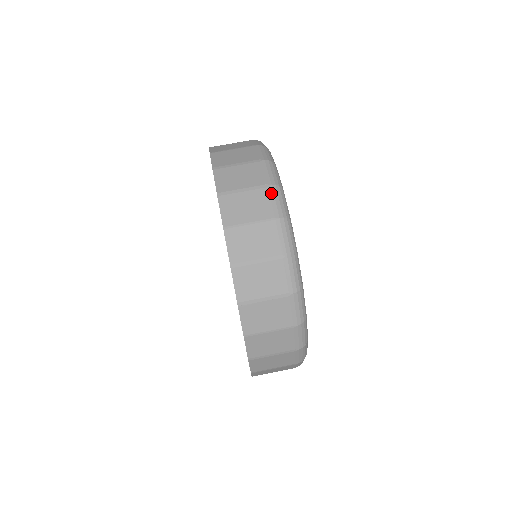
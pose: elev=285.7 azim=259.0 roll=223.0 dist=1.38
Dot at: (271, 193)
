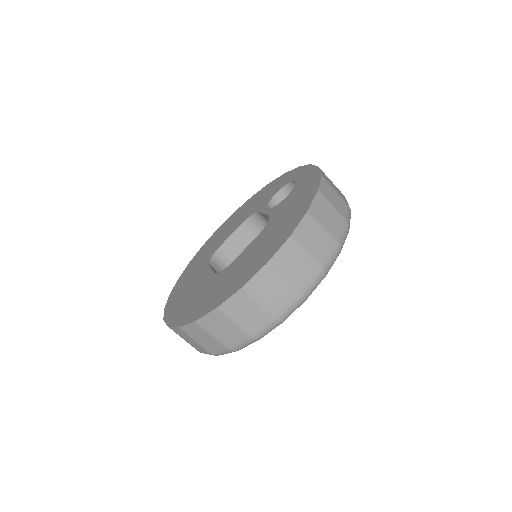
Dot at: (245, 341)
